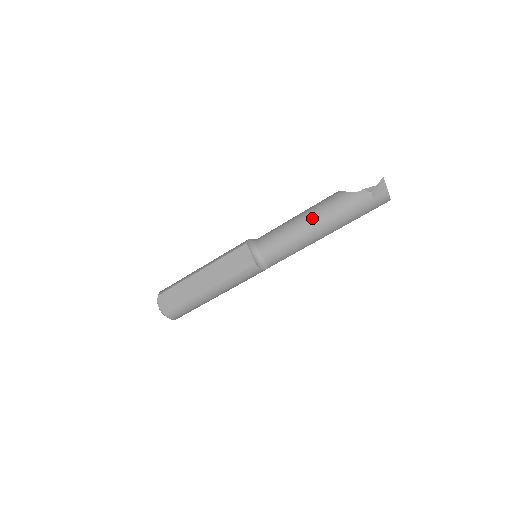
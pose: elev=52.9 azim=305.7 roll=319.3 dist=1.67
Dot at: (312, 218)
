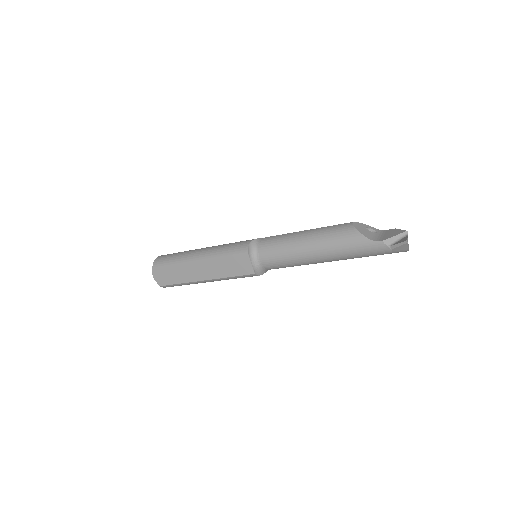
Dot at: (321, 250)
